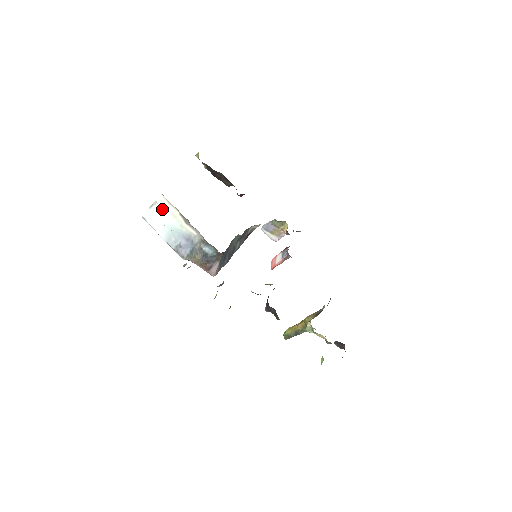
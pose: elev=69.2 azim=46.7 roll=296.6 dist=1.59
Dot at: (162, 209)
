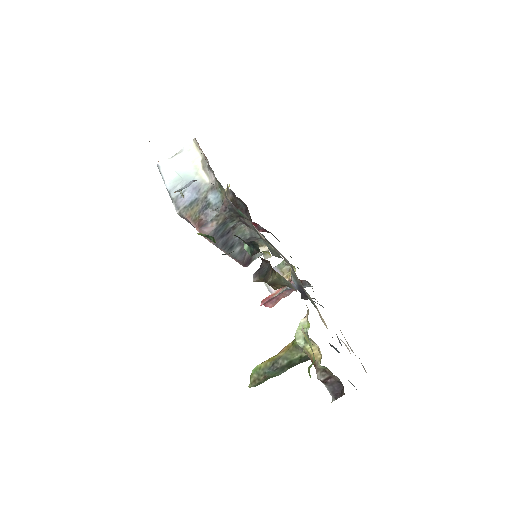
Dot at: (185, 155)
